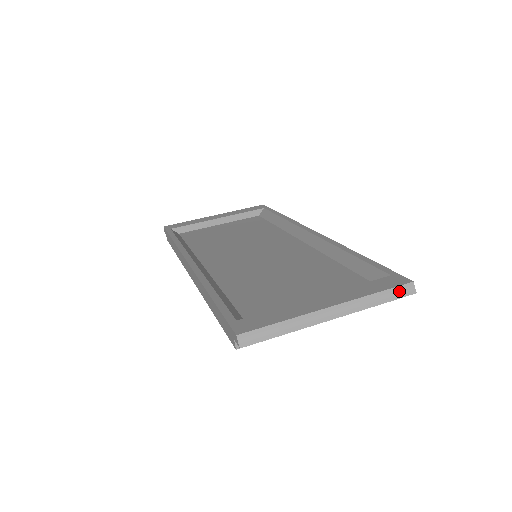
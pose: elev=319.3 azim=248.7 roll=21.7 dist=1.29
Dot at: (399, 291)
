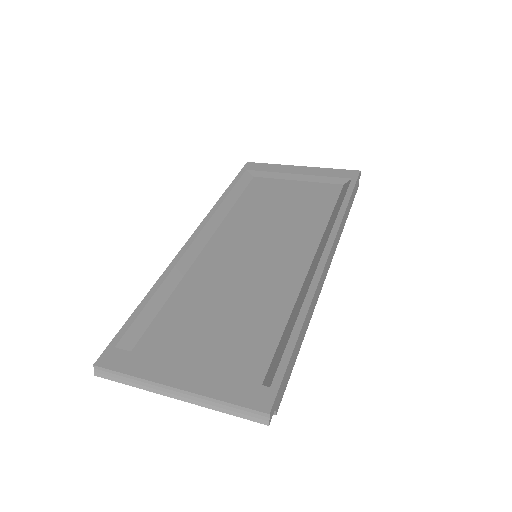
Dot at: (250, 413)
